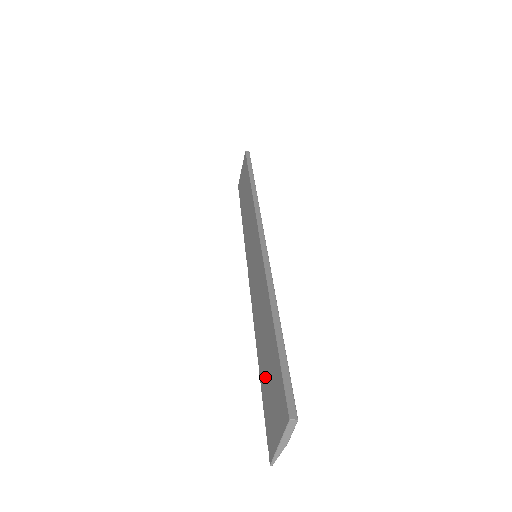
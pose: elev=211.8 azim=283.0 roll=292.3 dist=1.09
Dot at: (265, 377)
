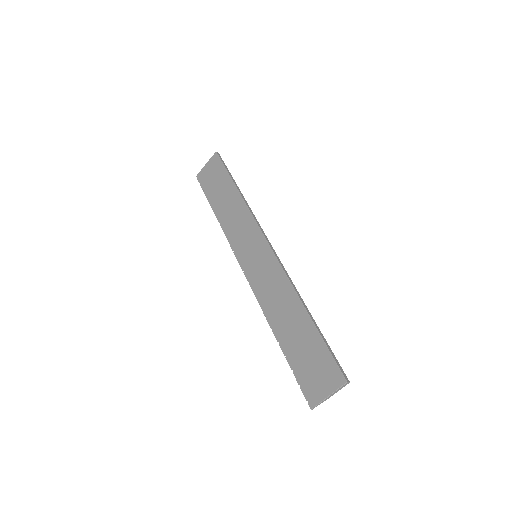
Dot at: (295, 352)
